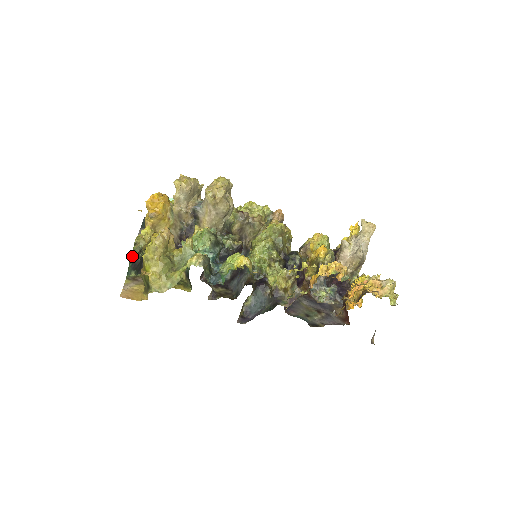
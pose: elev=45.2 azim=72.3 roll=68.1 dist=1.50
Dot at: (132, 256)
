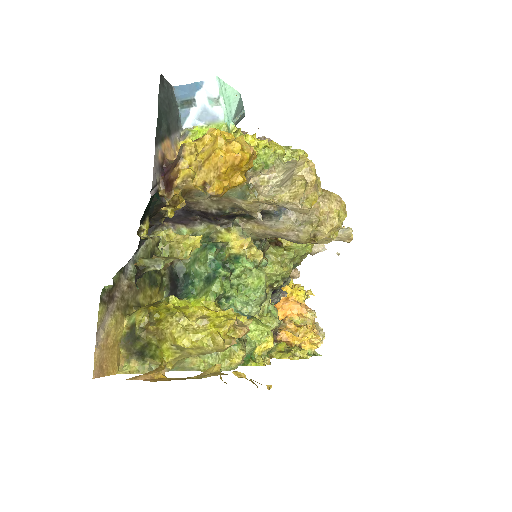
Dot at: (137, 275)
